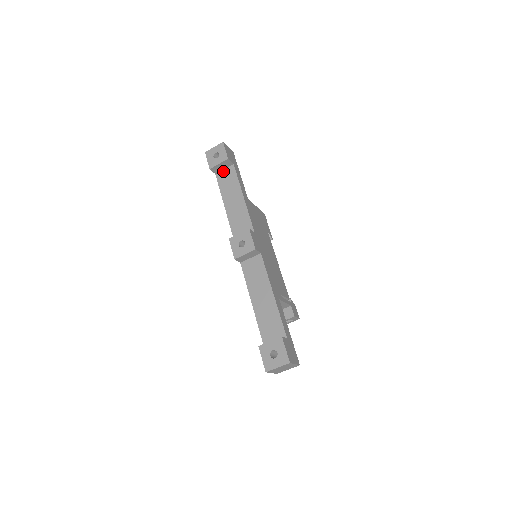
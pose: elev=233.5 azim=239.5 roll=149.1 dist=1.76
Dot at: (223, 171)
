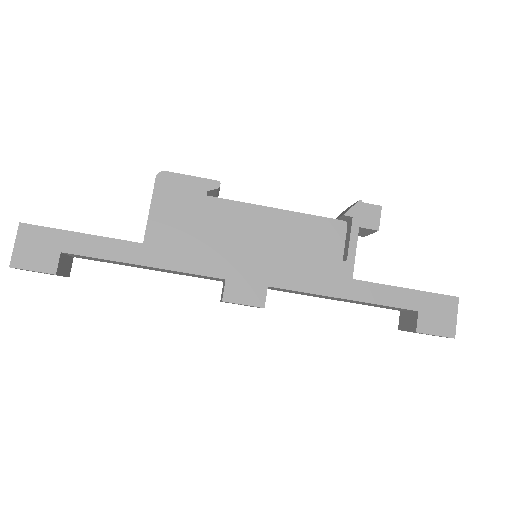
Dot at: occluded
